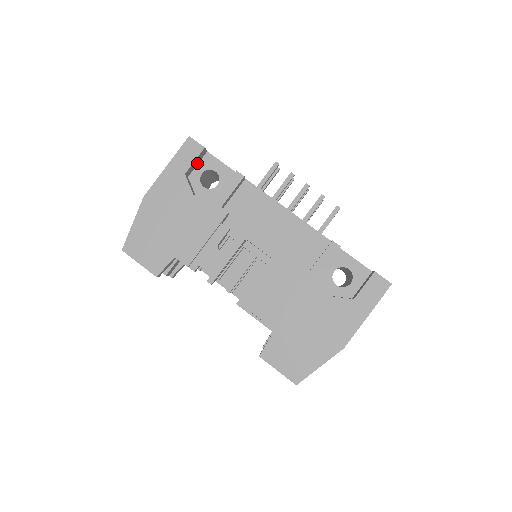
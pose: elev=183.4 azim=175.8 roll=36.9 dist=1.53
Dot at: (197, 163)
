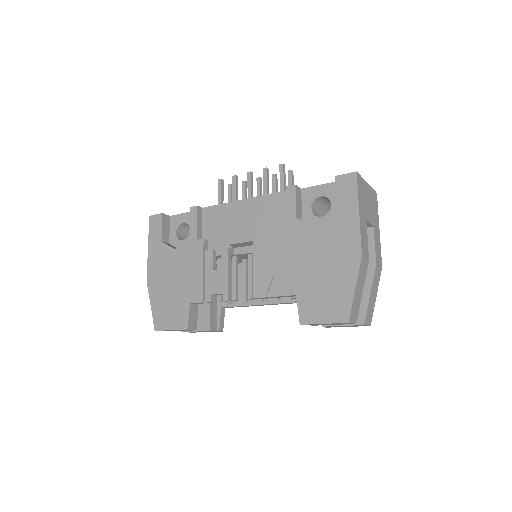
Dot at: (168, 229)
